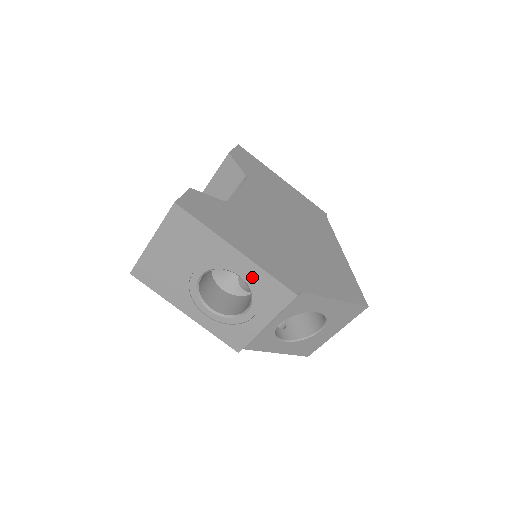
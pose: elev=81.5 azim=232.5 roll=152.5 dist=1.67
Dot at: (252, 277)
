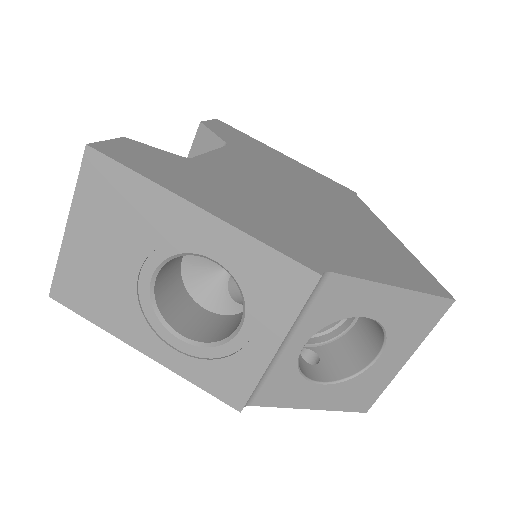
Dot at: (235, 257)
